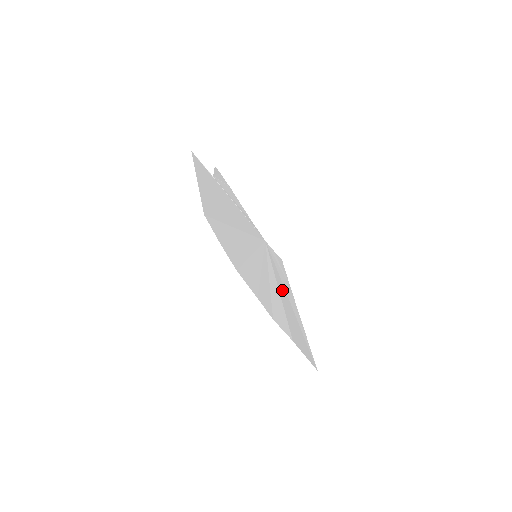
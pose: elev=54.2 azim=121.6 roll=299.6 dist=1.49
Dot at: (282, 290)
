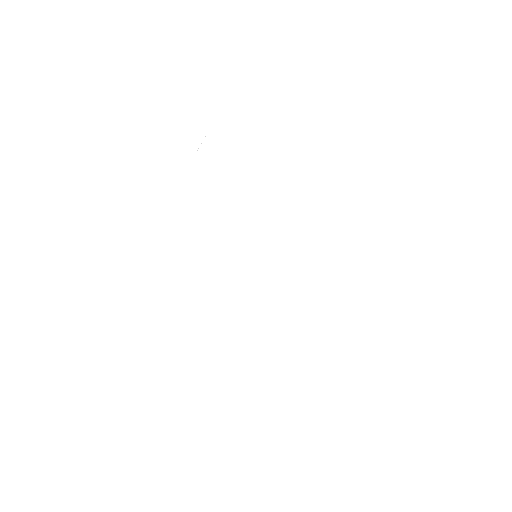
Dot at: (310, 280)
